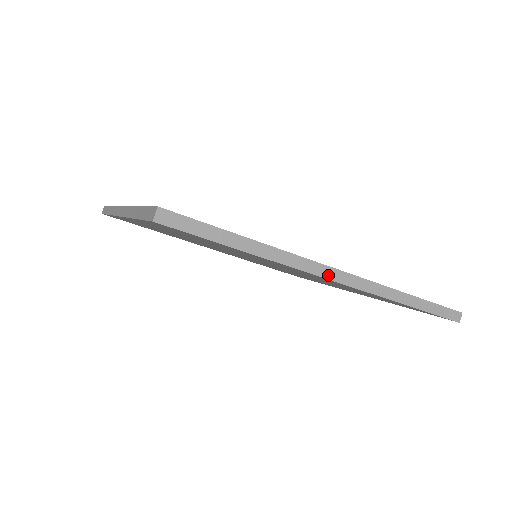
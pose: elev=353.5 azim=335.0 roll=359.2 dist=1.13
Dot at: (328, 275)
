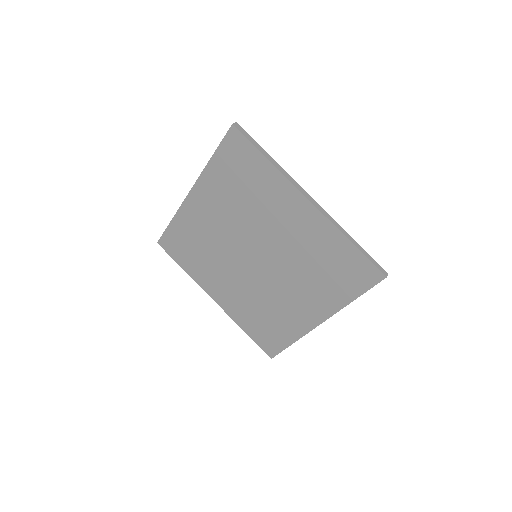
Dot at: (306, 195)
